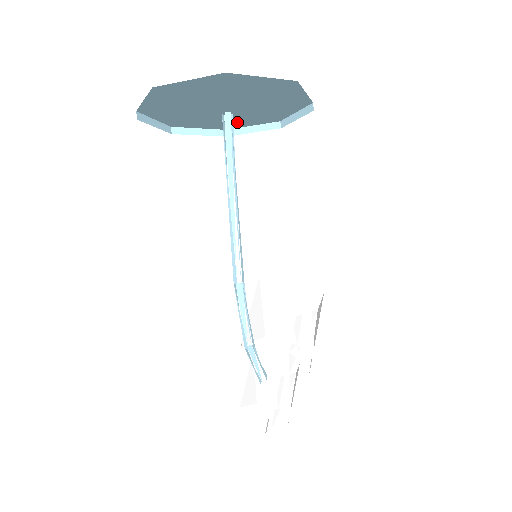
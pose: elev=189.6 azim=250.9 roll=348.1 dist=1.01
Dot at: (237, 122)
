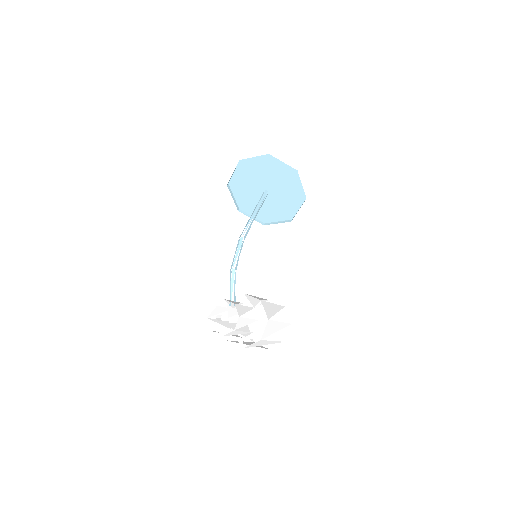
Dot at: (271, 214)
